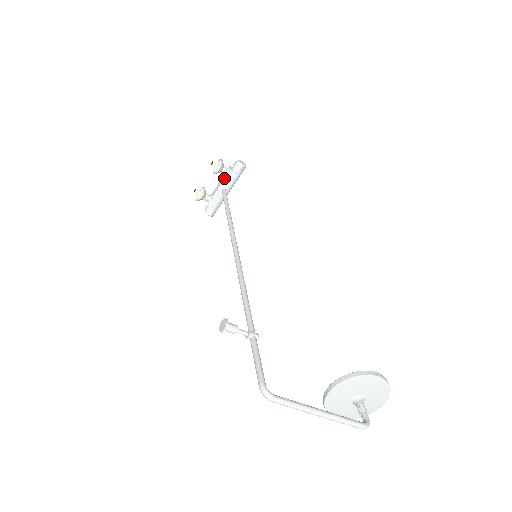
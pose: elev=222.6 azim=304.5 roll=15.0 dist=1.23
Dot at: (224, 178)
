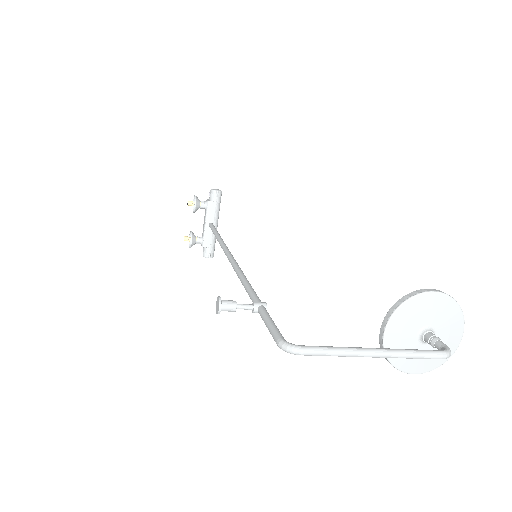
Dot at: (205, 212)
